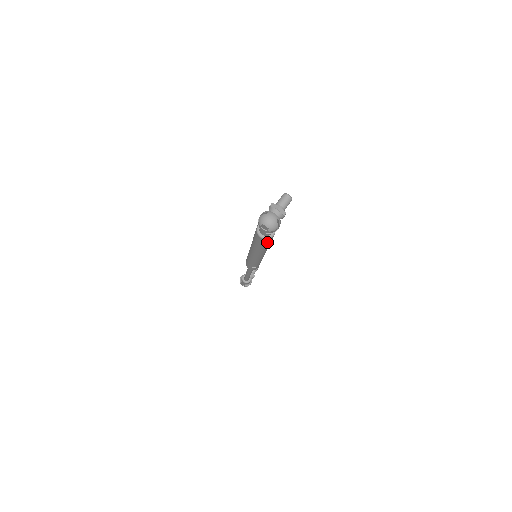
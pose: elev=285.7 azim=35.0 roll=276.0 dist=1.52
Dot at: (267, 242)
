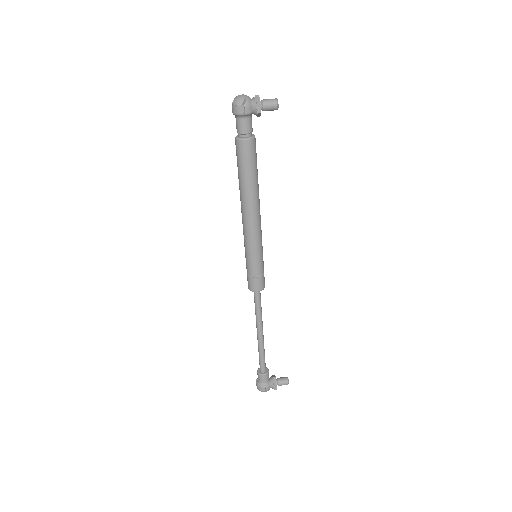
Dot at: (241, 155)
